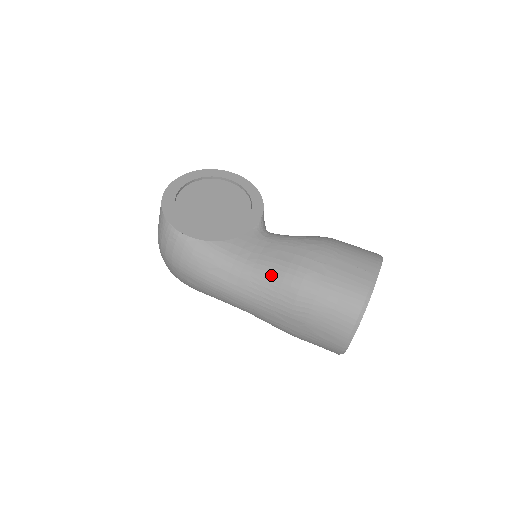
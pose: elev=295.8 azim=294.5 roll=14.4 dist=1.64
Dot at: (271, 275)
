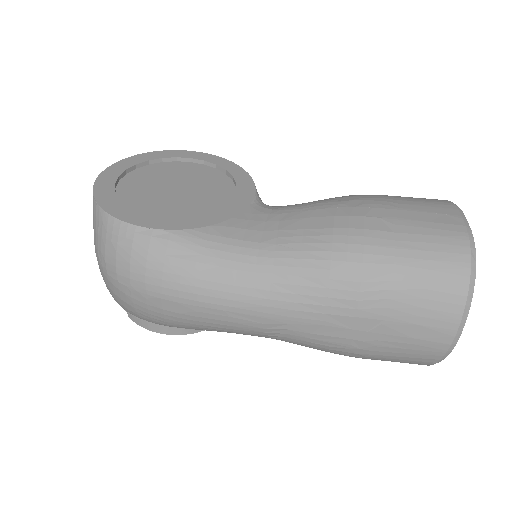
Dot at: (308, 254)
